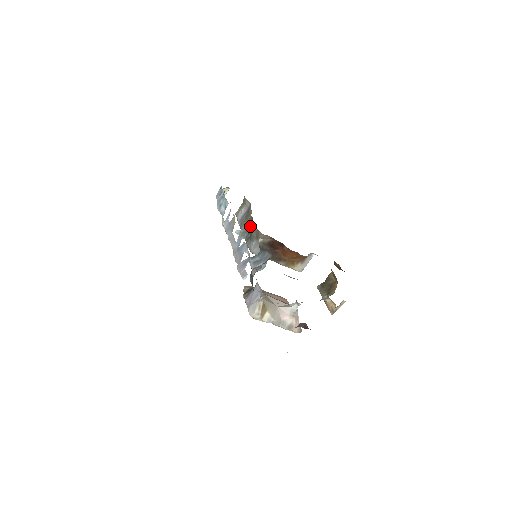
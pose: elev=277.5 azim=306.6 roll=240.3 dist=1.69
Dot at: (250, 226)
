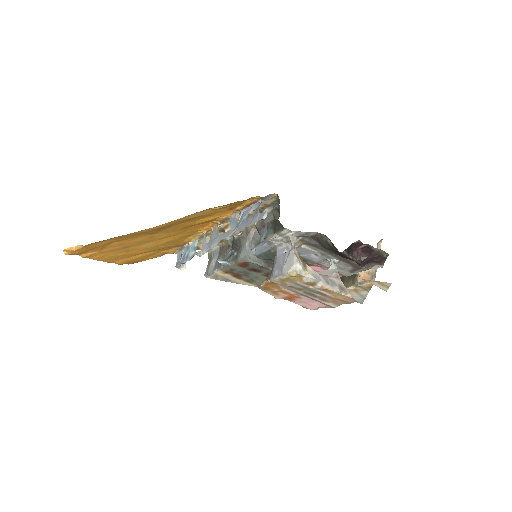
Dot at: occluded
